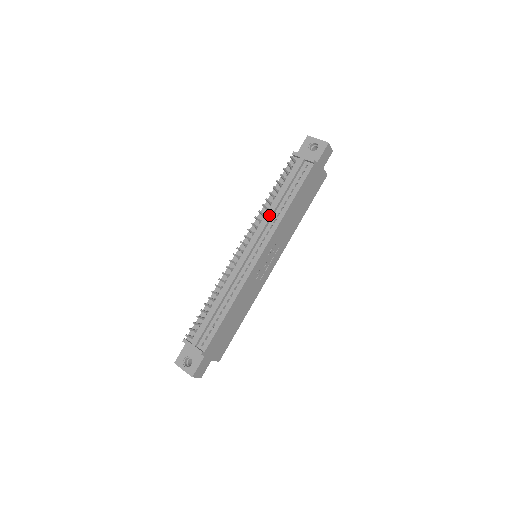
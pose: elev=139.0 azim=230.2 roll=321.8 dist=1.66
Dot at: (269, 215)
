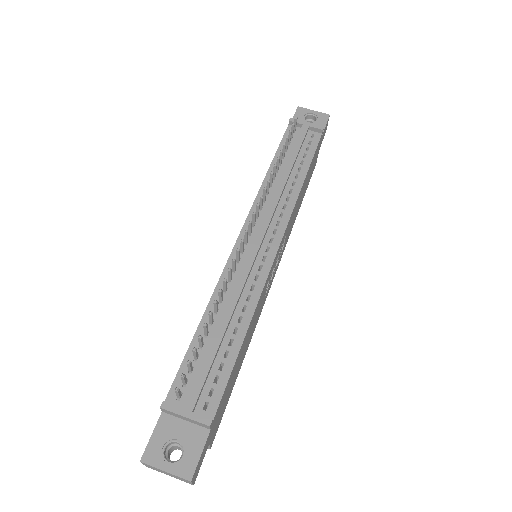
Dot at: (279, 190)
